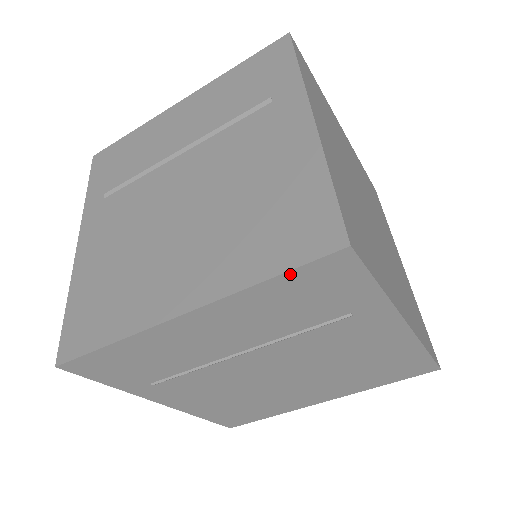
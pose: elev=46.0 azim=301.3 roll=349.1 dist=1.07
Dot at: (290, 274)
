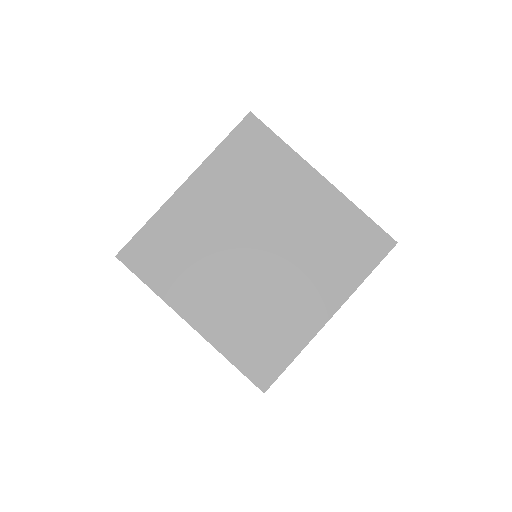
Dot at: occluded
